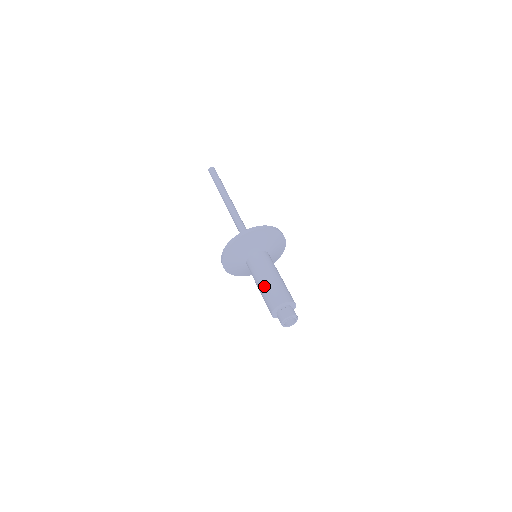
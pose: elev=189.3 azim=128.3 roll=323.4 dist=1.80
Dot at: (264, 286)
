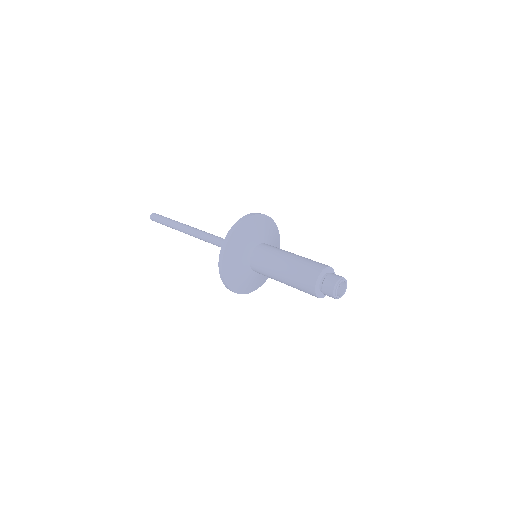
Dot at: (300, 256)
